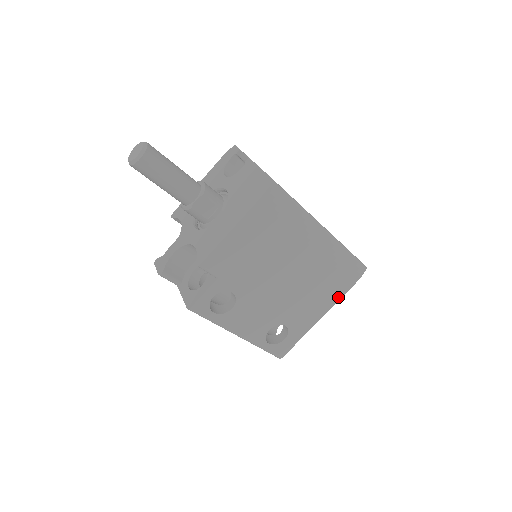
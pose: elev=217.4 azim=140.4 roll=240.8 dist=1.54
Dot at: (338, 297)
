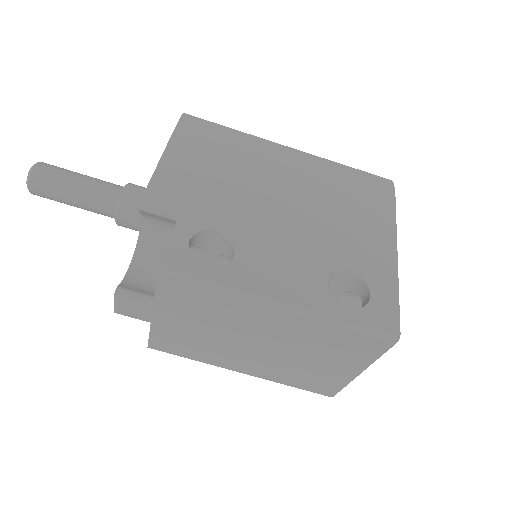
Dot at: (390, 216)
